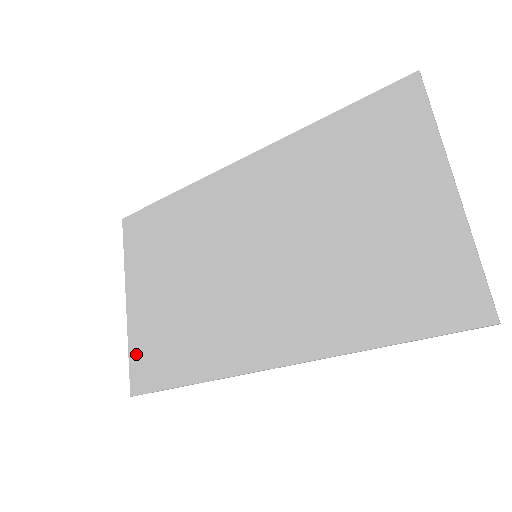
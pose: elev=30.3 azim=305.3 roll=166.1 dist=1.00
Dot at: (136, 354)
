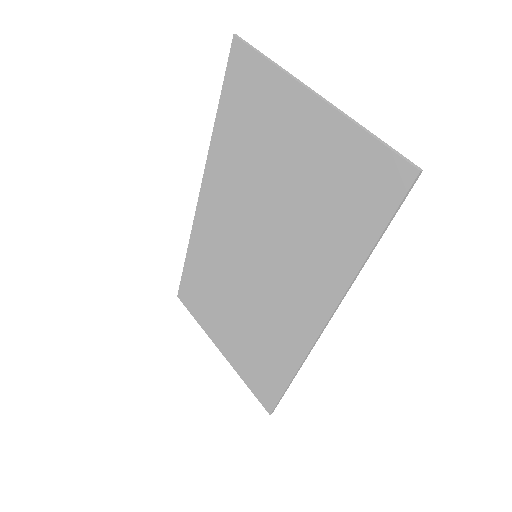
Dot at: (251, 383)
